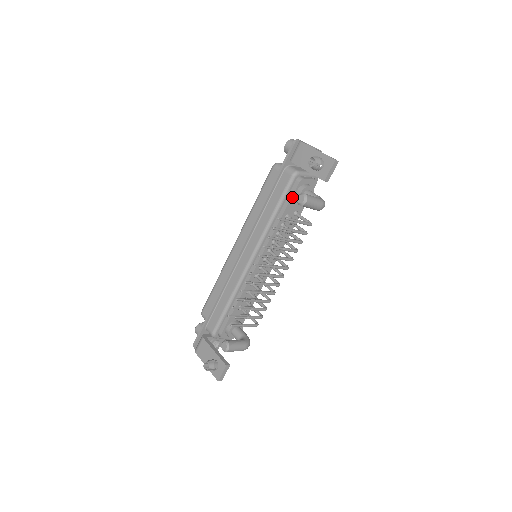
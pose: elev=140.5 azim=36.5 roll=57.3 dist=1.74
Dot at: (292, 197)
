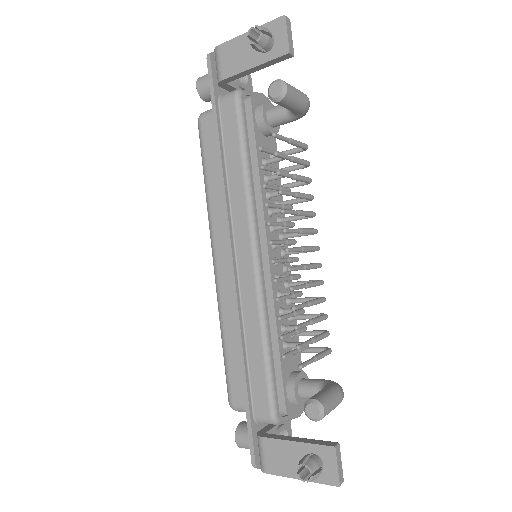
Dot at: (254, 128)
